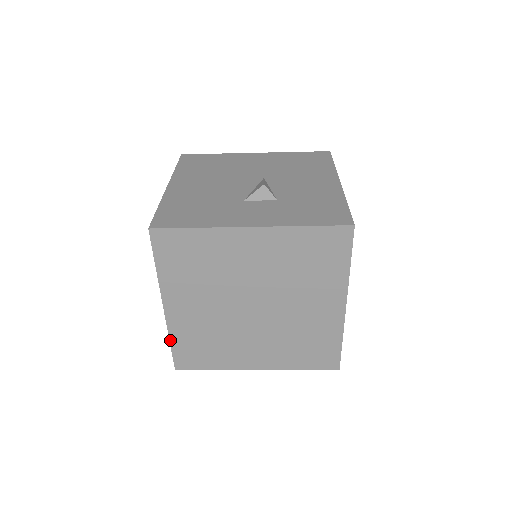
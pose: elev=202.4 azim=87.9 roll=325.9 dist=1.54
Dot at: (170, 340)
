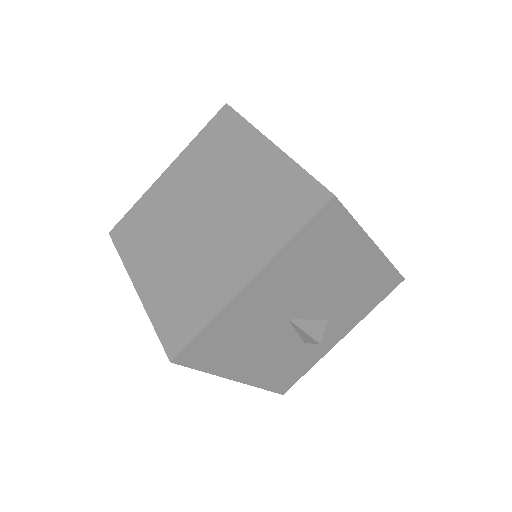
Dot at: (152, 322)
